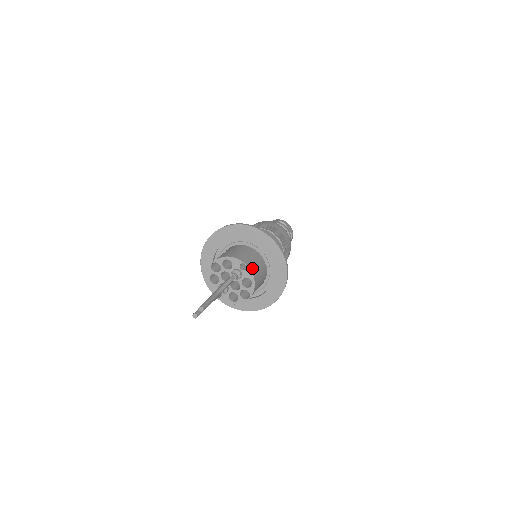
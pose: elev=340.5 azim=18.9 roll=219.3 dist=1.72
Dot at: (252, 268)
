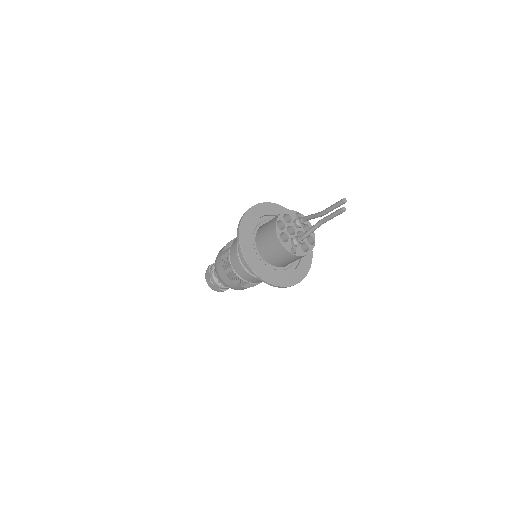
Dot at: occluded
